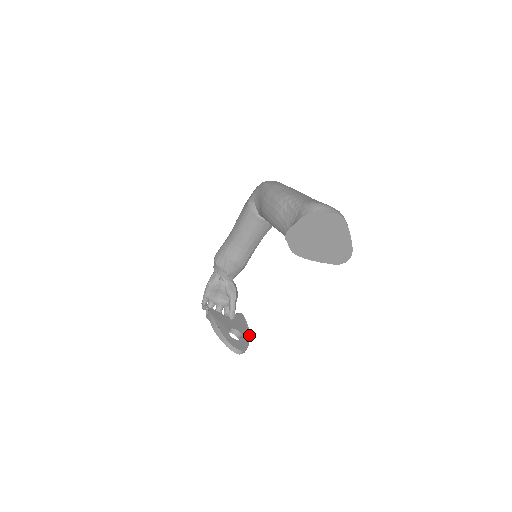
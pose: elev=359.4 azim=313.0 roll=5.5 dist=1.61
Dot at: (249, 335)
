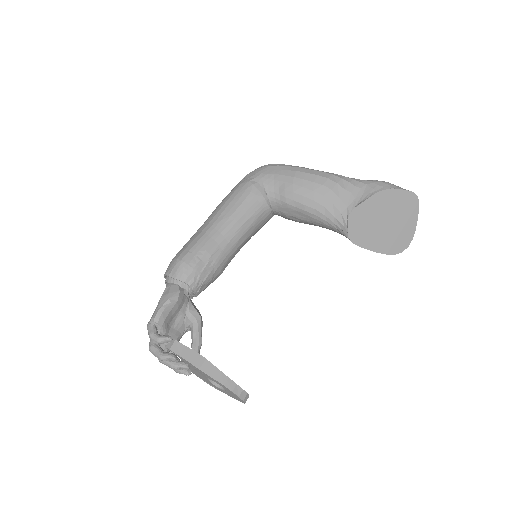
Dot at: occluded
